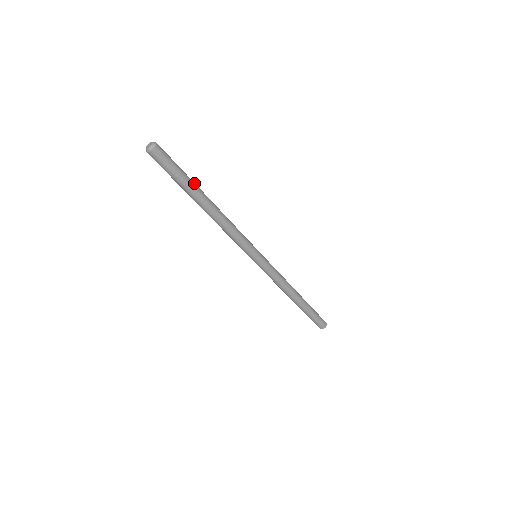
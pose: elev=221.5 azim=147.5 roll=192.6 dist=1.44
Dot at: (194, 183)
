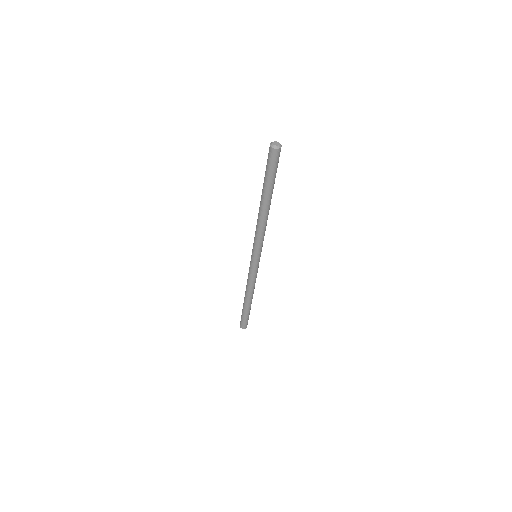
Dot at: occluded
